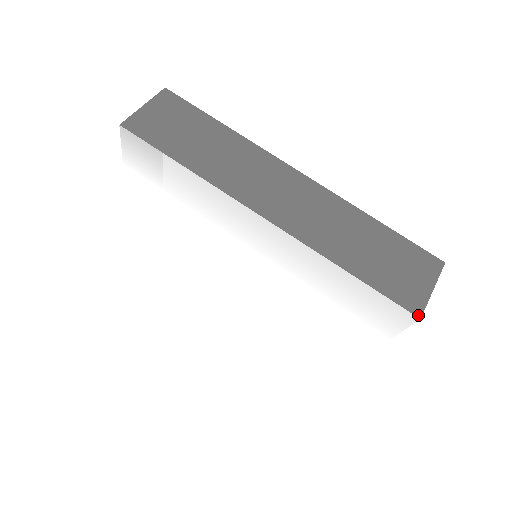
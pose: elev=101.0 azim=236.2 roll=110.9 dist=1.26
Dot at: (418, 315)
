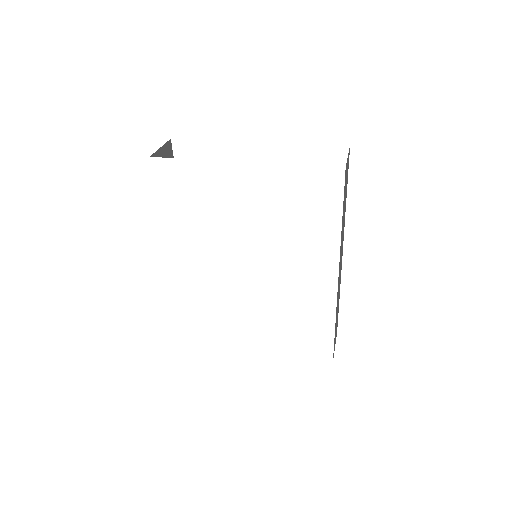
Dot at: occluded
